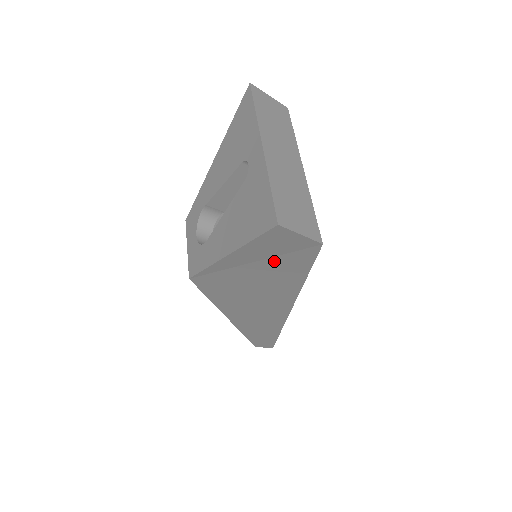
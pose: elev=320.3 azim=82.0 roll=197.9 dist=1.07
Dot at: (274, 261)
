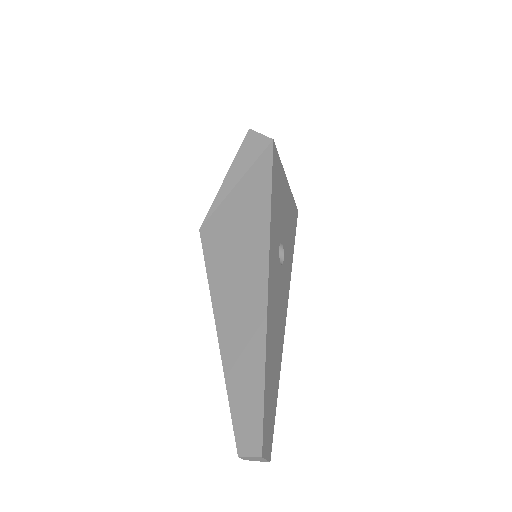
Dot at: (251, 173)
